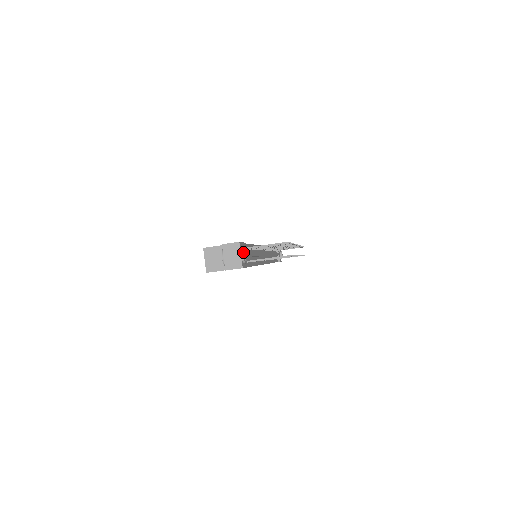
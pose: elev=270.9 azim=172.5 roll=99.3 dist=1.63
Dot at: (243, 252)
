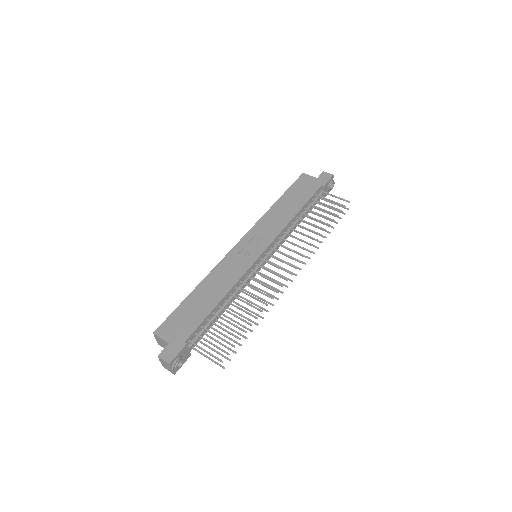
Dot at: (174, 367)
